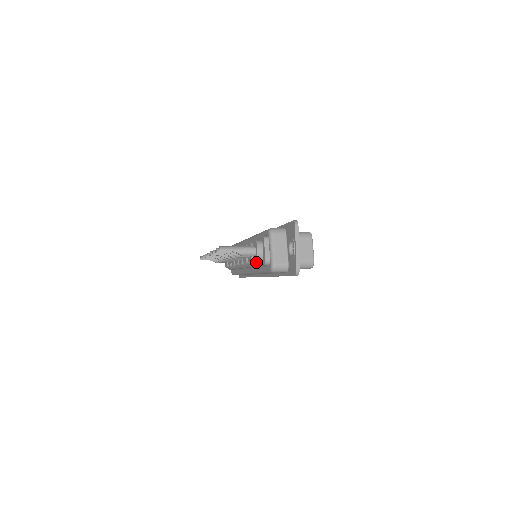
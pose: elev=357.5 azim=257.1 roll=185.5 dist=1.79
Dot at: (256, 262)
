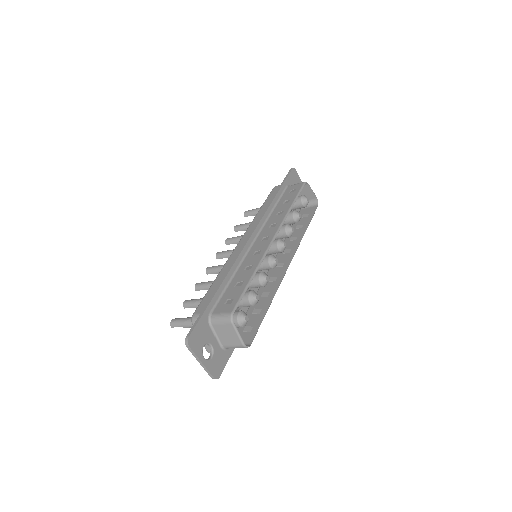
Dot at: occluded
